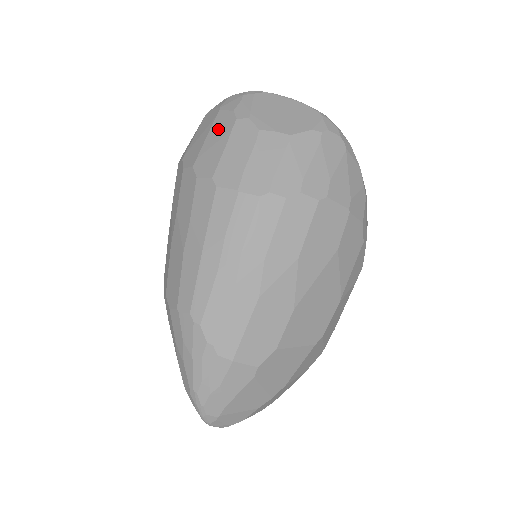
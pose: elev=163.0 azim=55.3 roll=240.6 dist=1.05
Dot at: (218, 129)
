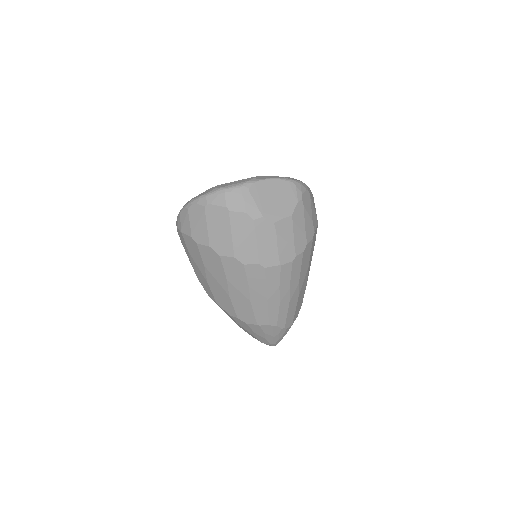
Dot at: (240, 228)
